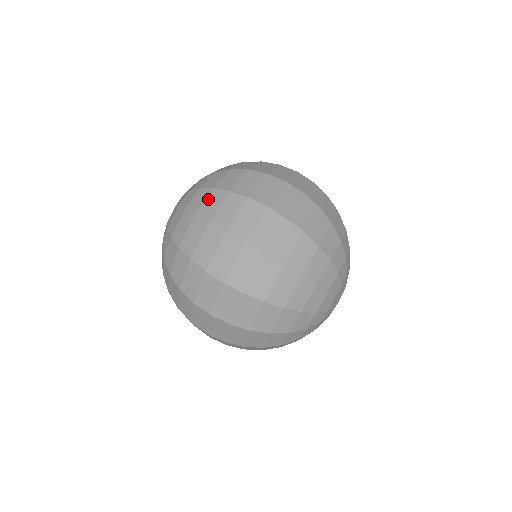
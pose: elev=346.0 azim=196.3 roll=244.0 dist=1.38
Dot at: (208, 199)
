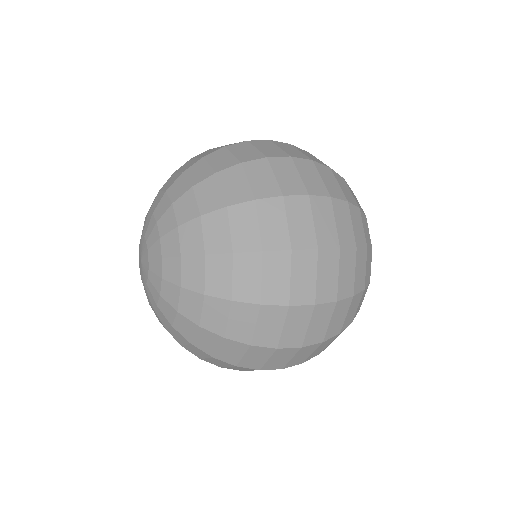
Dot at: (232, 316)
